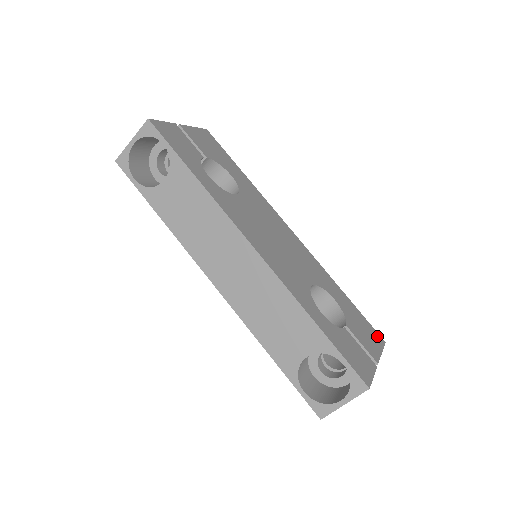
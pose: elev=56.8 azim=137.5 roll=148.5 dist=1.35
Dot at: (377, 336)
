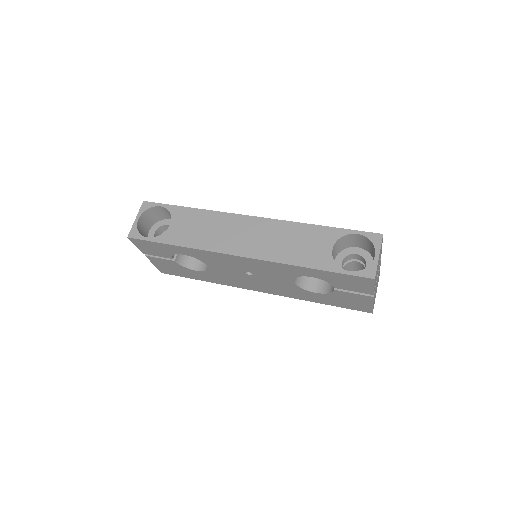
Dot at: occluded
